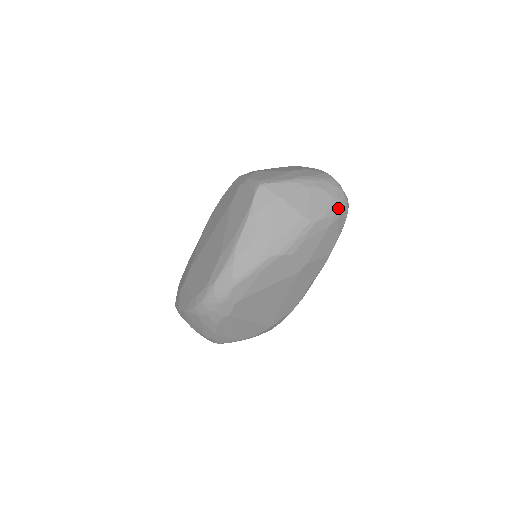
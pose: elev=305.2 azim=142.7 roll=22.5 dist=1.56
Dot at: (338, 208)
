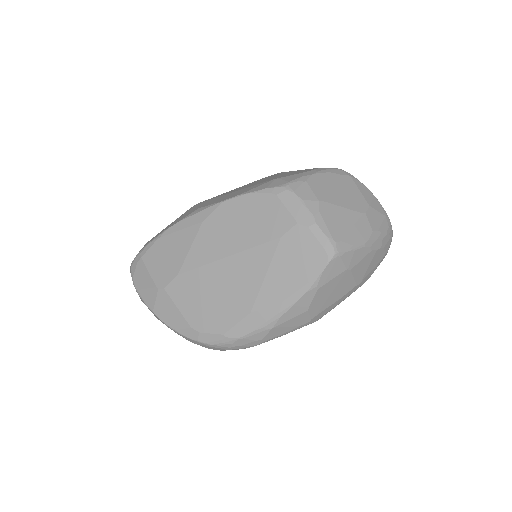
Dot at: occluded
